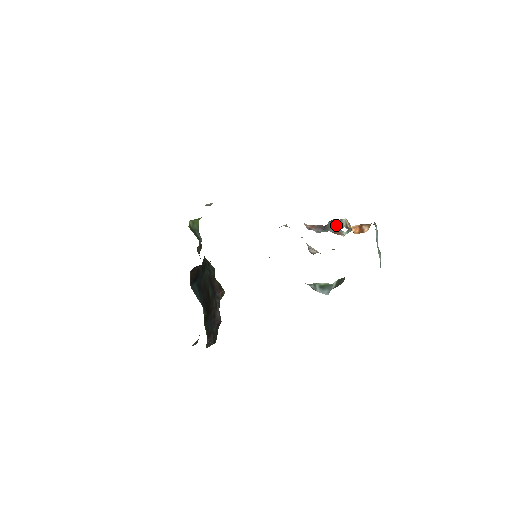
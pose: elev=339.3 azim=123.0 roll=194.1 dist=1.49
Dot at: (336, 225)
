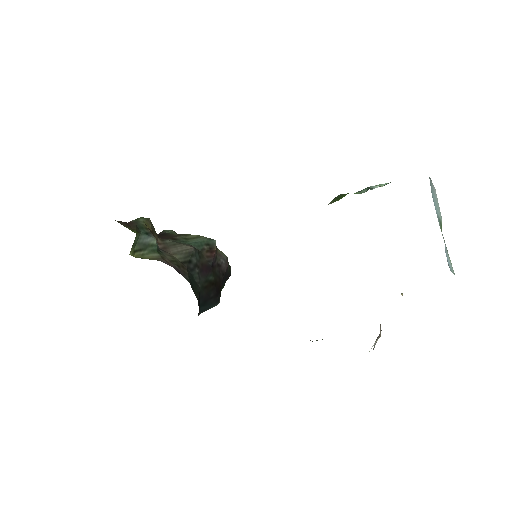
Dot at: occluded
